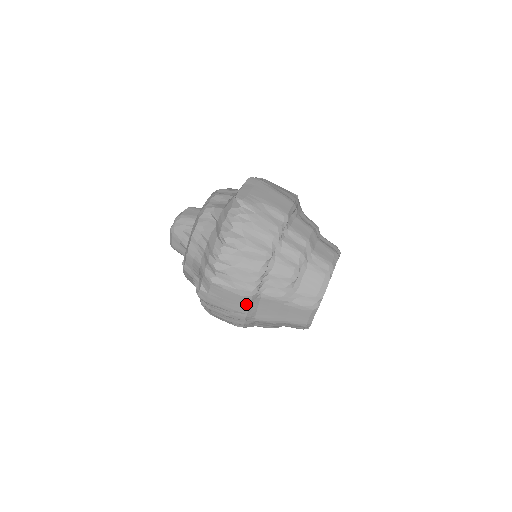
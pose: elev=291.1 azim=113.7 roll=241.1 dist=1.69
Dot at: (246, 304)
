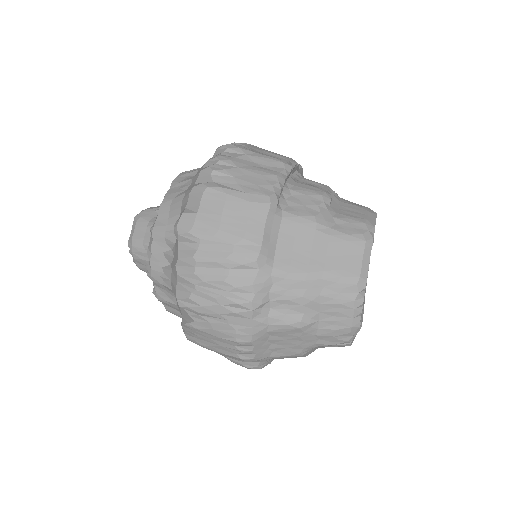
Dot at: (260, 222)
